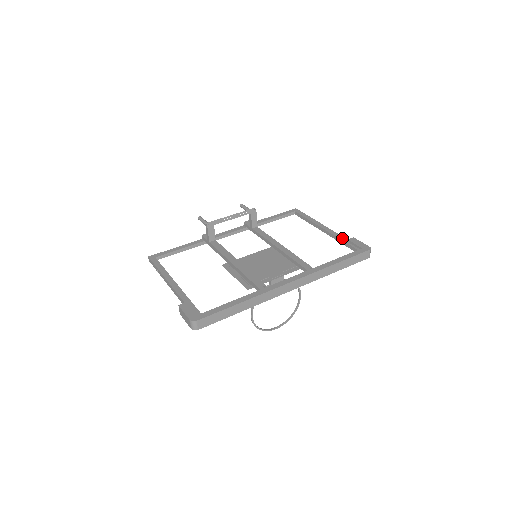
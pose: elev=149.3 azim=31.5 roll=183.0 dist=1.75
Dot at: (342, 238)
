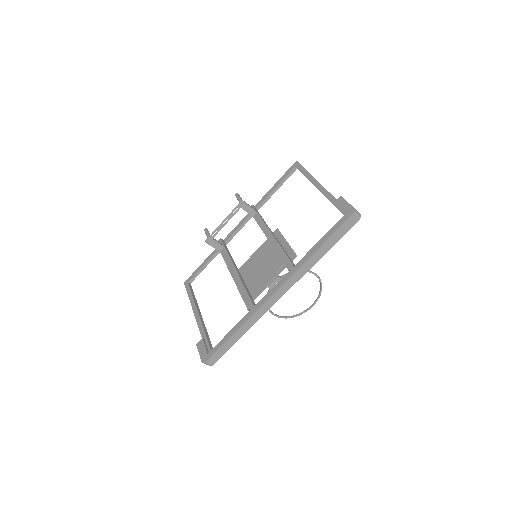
Dot at: (331, 199)
